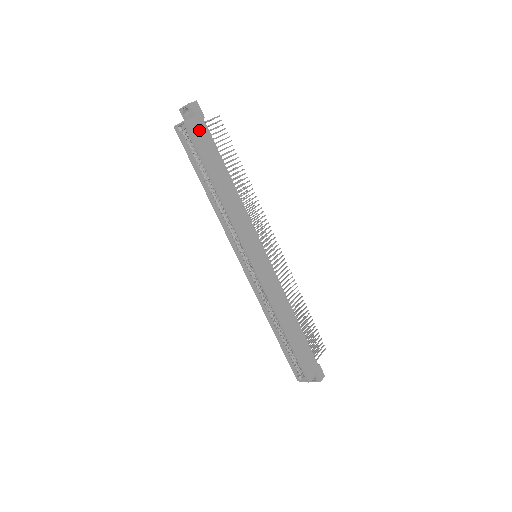
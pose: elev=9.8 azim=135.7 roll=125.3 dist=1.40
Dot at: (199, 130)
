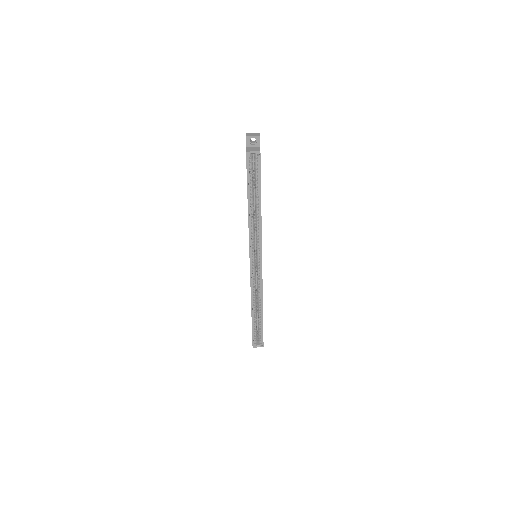
Dot at: occluded
